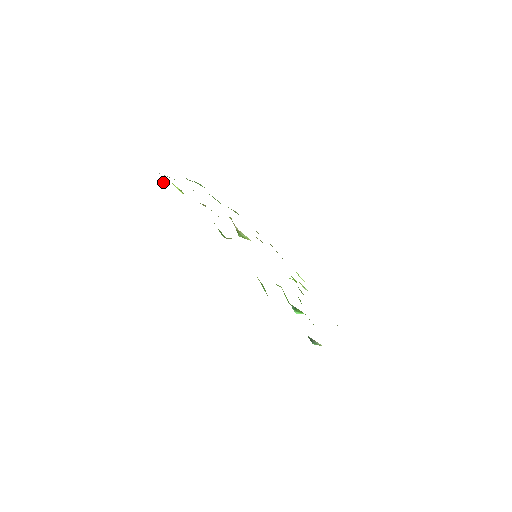
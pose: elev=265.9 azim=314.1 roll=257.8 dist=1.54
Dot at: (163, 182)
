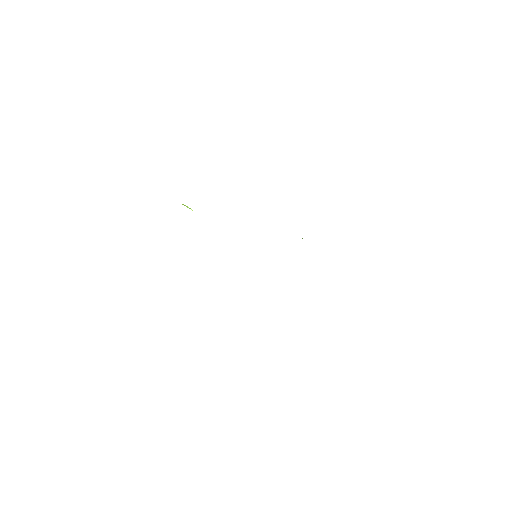
Dot at: occluded
